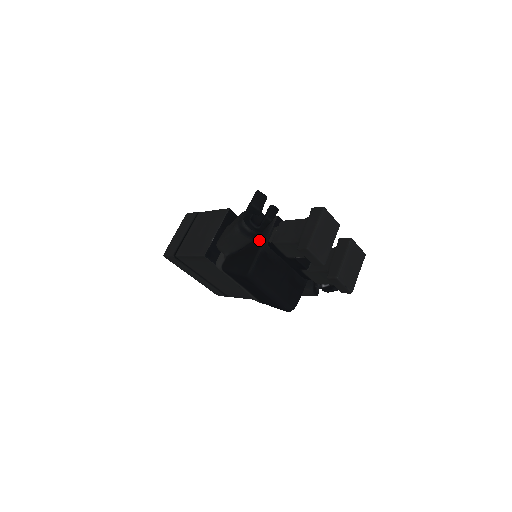
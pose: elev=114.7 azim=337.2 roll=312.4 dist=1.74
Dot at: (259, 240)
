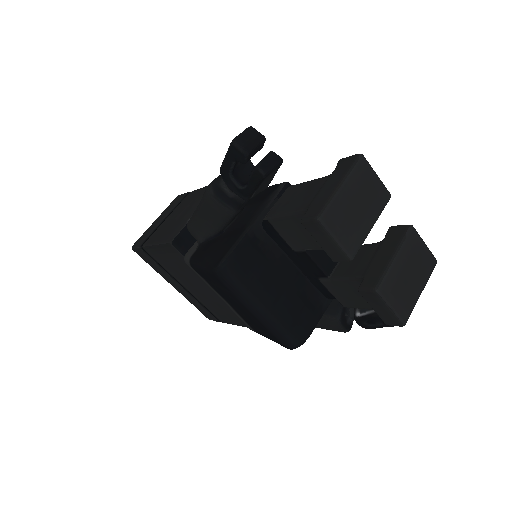
Dot at: (250, 217)
